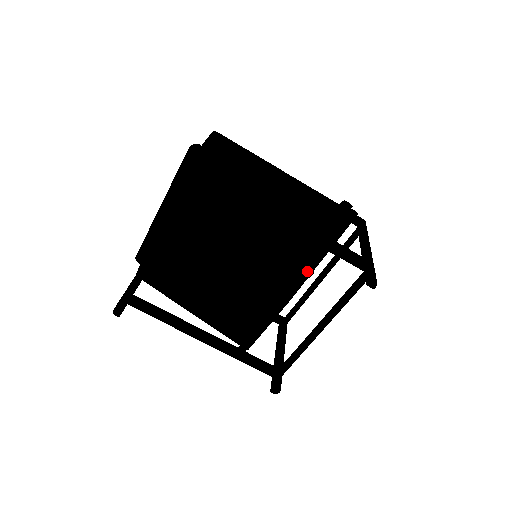
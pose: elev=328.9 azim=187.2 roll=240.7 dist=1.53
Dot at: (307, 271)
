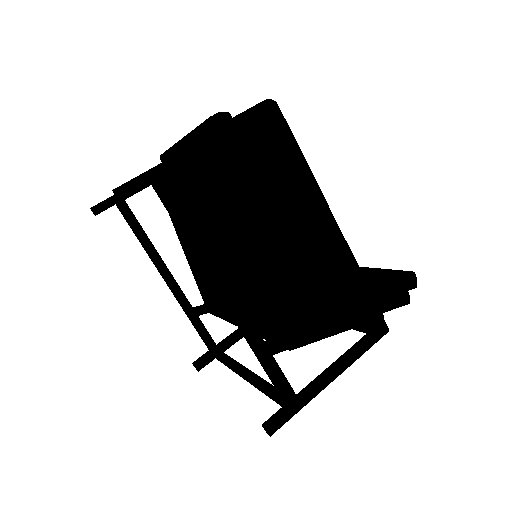
Dot at: occluded
